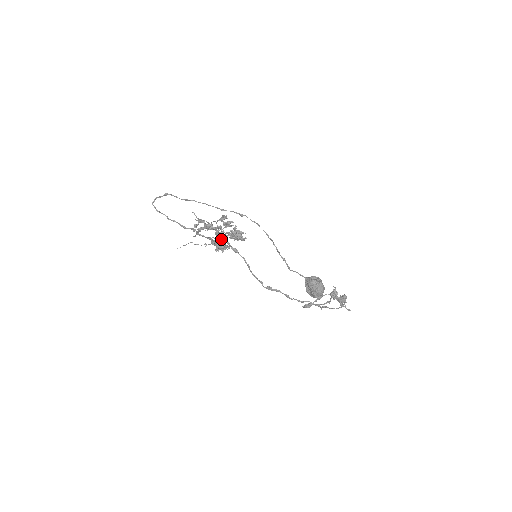
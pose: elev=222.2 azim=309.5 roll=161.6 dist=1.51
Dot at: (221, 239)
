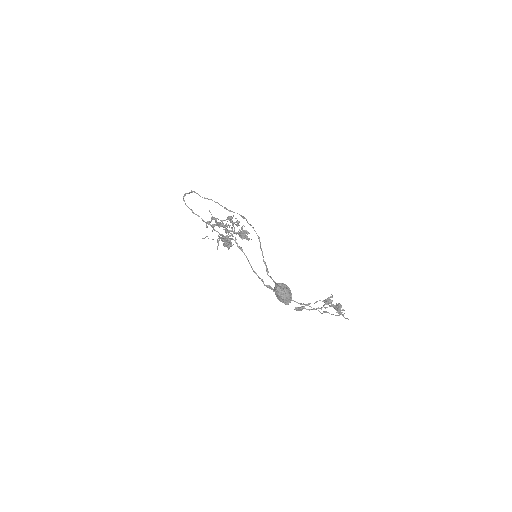
Dot at: (223, 237)
